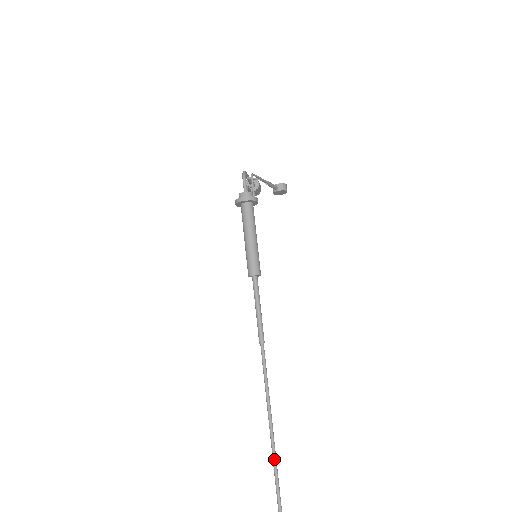
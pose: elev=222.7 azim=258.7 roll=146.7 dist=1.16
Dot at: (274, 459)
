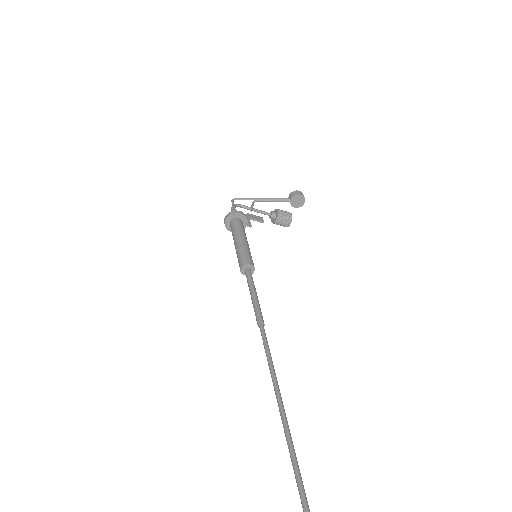
Dot at: (291, 459)
